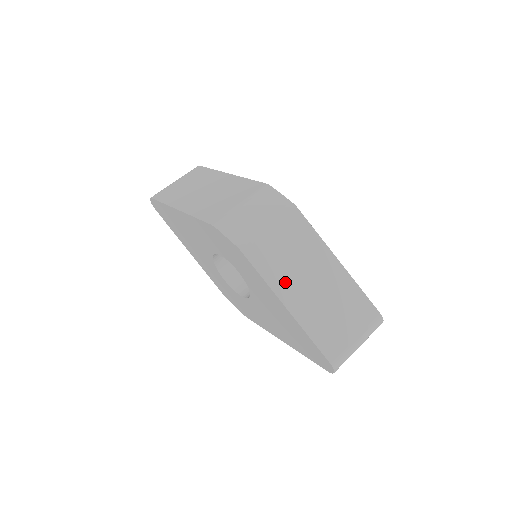
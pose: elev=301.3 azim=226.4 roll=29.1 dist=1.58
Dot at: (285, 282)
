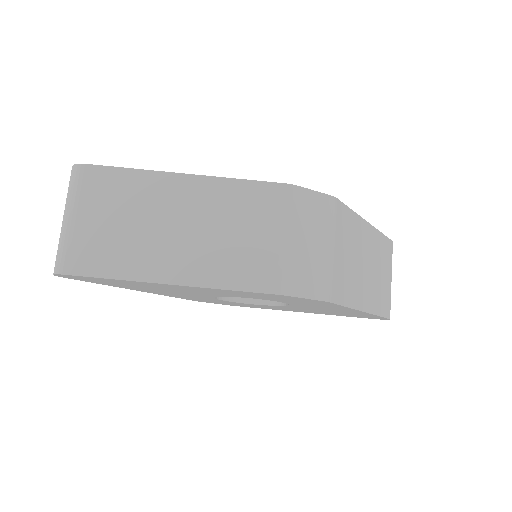
Dot at: (357, 290)
